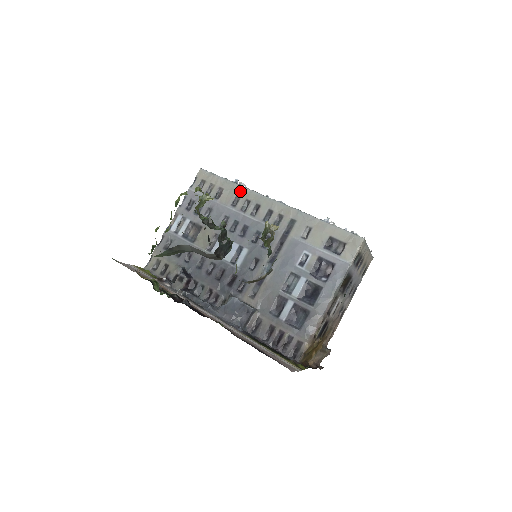
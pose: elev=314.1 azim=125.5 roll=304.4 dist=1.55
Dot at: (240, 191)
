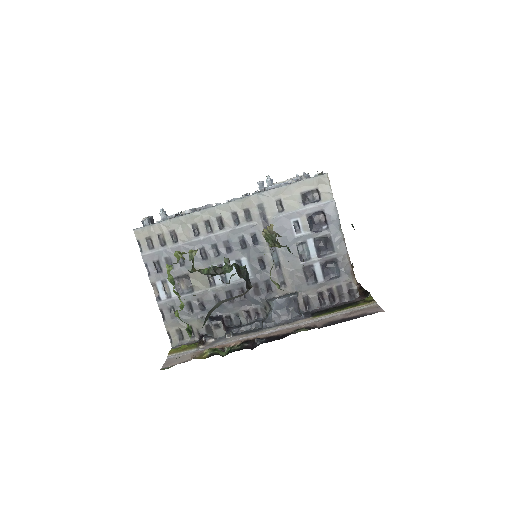
Dot at: (191, 219)
